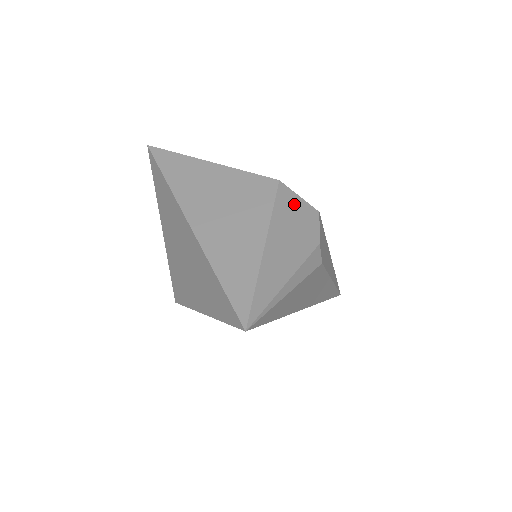
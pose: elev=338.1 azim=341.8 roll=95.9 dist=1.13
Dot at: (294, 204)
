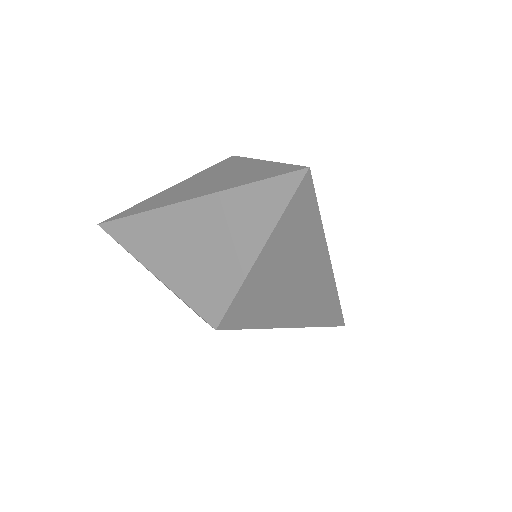
Dot at: occluded
